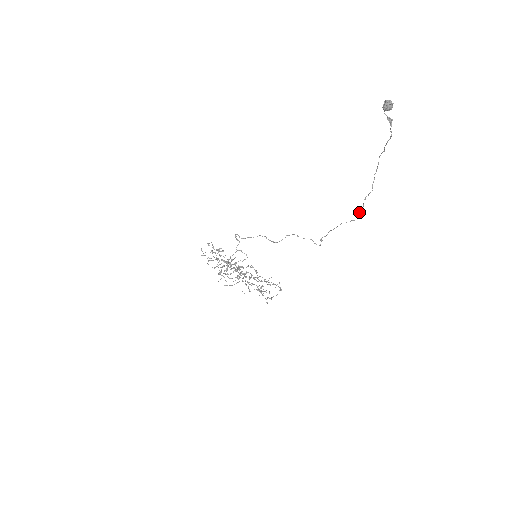
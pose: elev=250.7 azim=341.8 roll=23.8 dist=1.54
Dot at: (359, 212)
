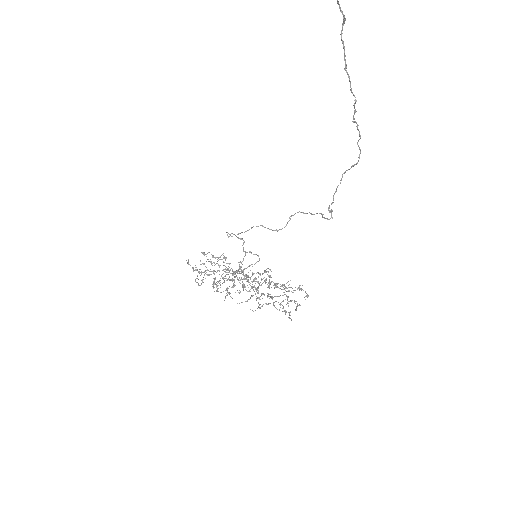
Dot at: occluded
